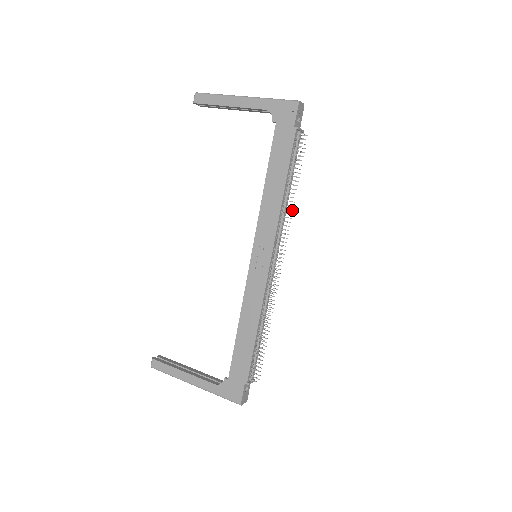
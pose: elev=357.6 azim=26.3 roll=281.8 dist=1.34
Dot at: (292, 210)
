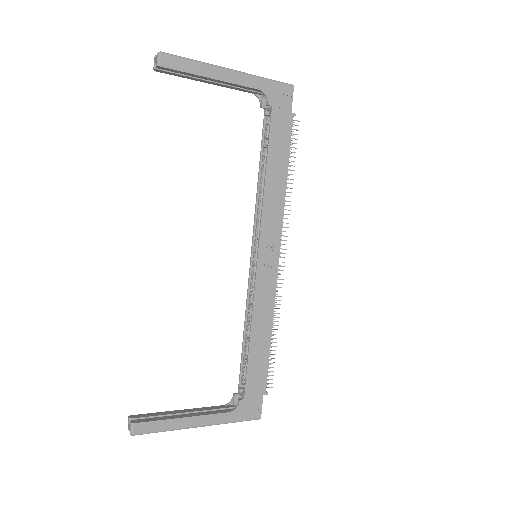
Dot at: (286, 201)
